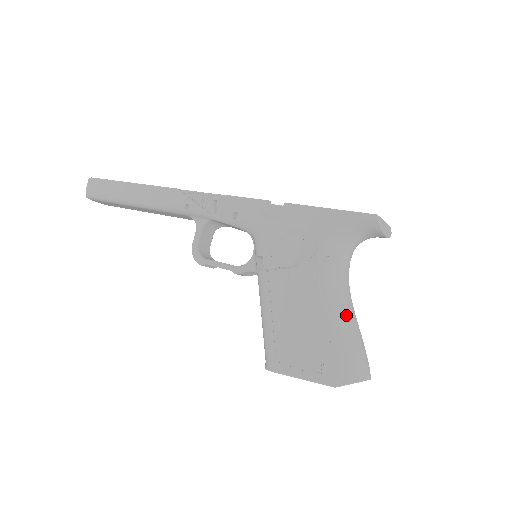
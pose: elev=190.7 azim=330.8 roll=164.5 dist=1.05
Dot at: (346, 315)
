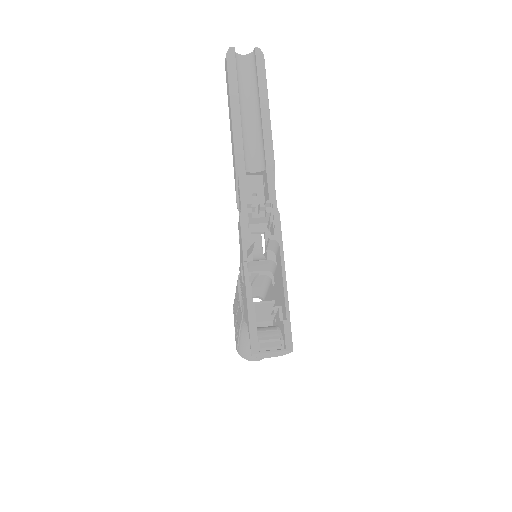
Dot at: occluded
